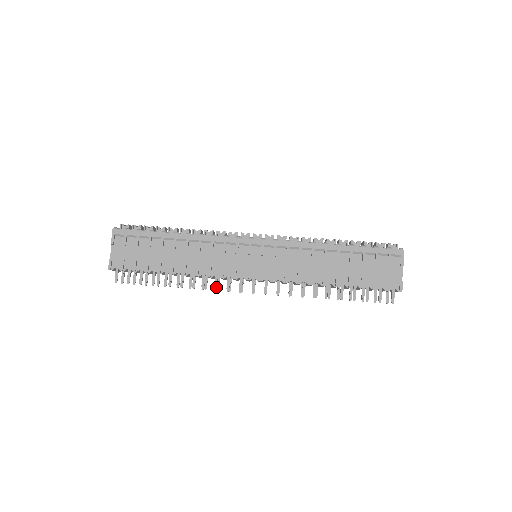
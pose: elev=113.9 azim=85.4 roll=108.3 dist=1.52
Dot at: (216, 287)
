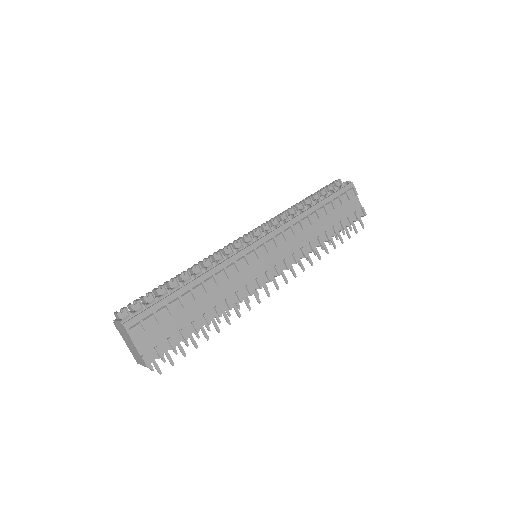
Dot at: (249, 306)
